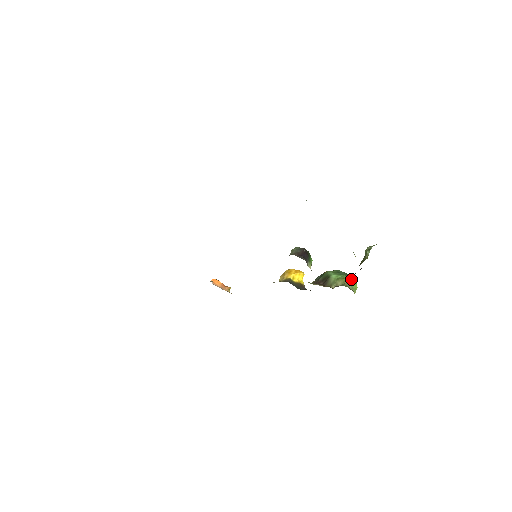
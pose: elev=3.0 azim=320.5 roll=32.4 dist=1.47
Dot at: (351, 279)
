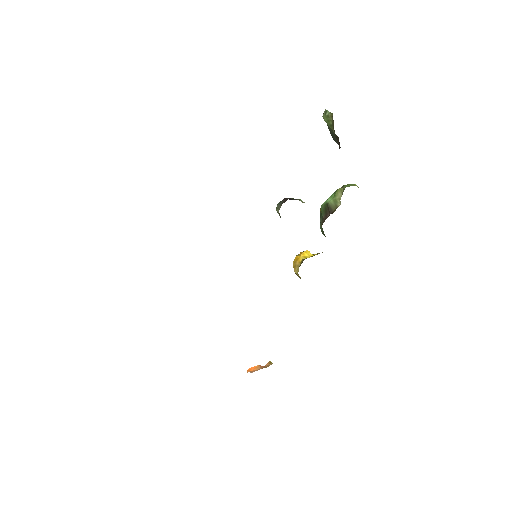
Dot at: (343, 186)
